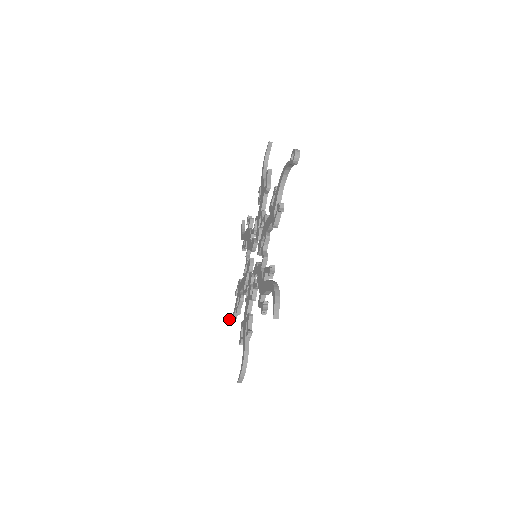
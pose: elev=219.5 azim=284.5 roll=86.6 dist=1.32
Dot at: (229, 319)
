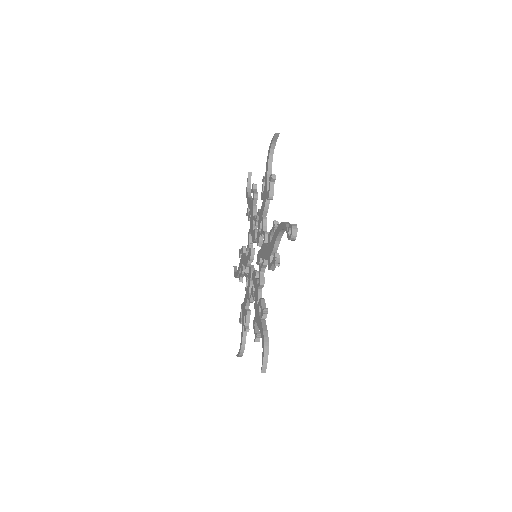
Dot at: (234, 270)
